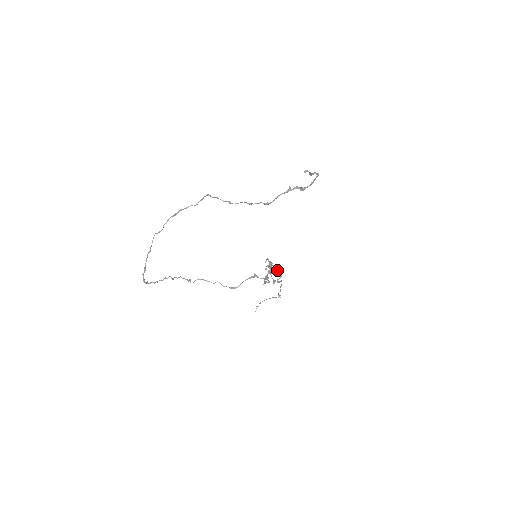
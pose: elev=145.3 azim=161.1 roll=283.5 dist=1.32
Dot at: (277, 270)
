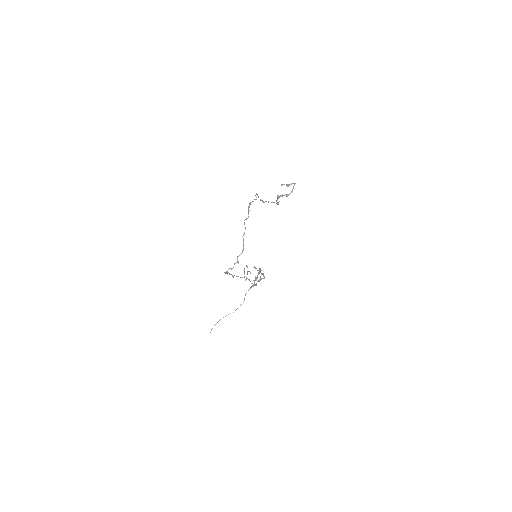
Dot at: occluded
